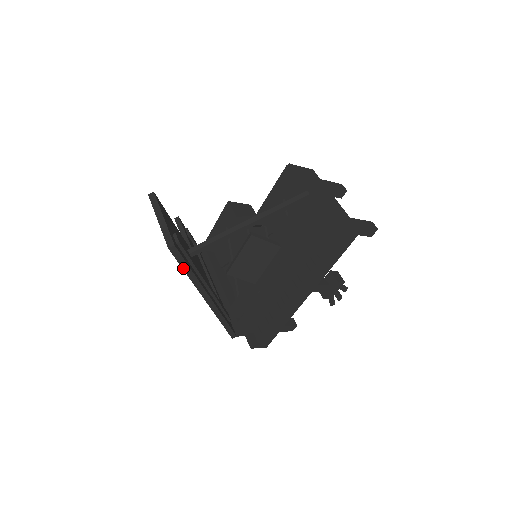
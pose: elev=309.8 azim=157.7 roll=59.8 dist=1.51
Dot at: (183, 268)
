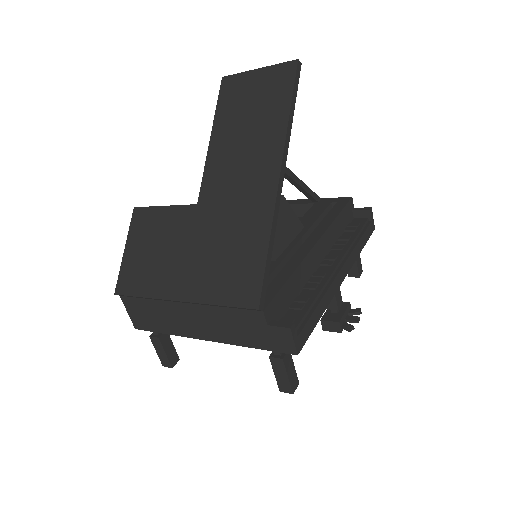
Dot at: (292, 98)
